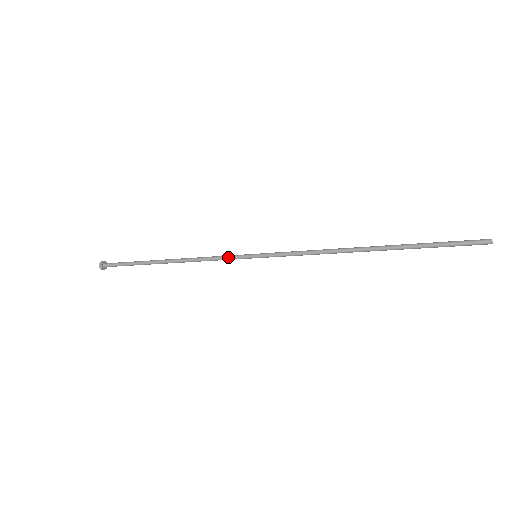
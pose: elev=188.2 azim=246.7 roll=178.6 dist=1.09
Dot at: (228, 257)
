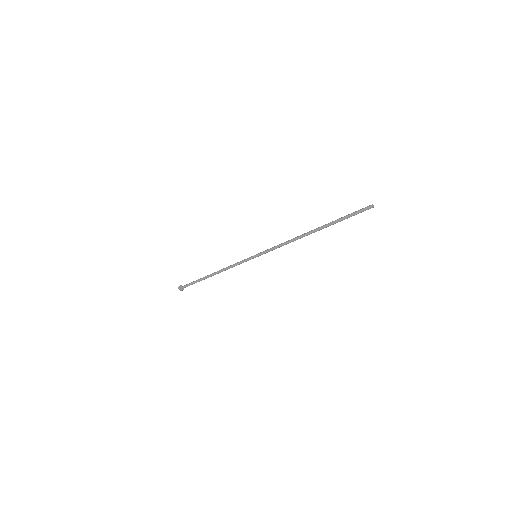
Dot at: (242, 262)
